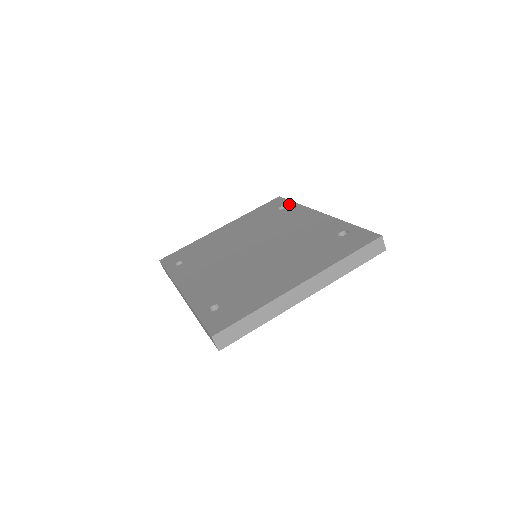
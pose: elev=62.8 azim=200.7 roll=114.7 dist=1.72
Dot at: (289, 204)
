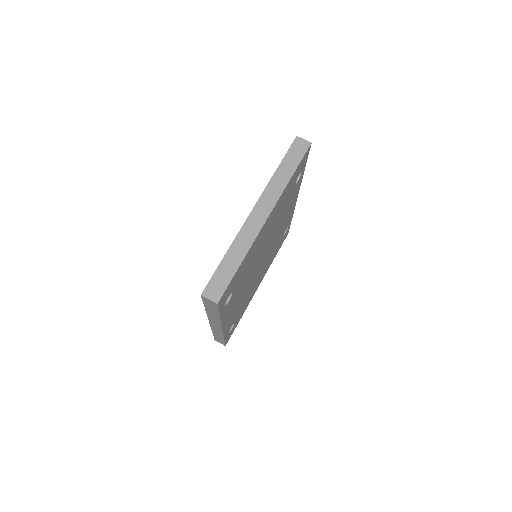
Dot at: occluded
